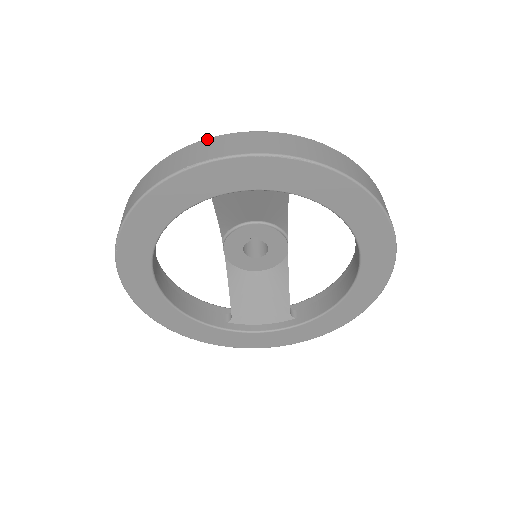
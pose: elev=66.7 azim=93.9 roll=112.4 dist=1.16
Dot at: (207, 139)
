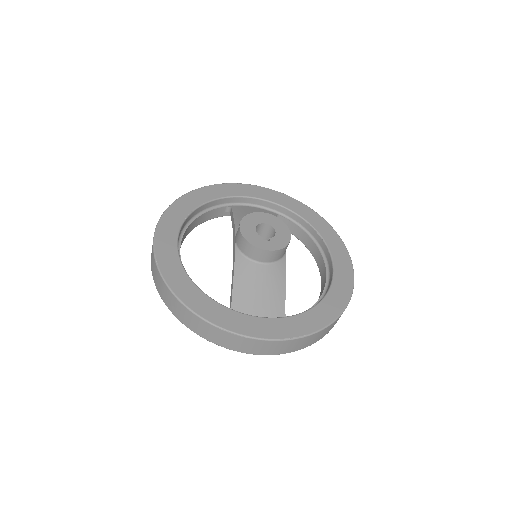
Dot at: (234, 335)
